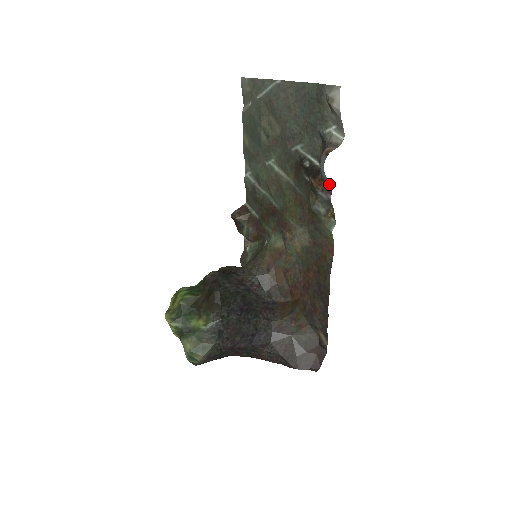
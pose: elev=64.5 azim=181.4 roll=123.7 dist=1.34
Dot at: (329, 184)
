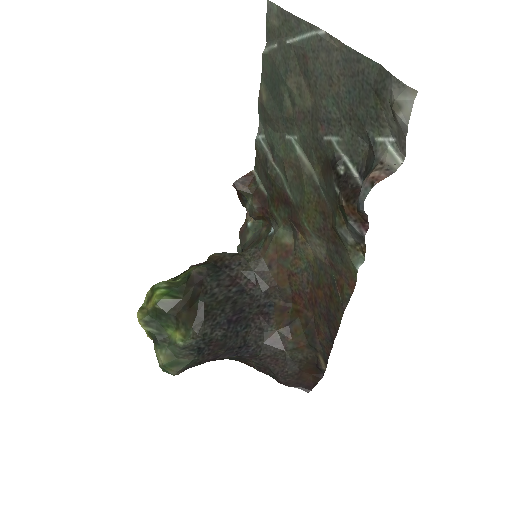
Dot at: (367, 219)
